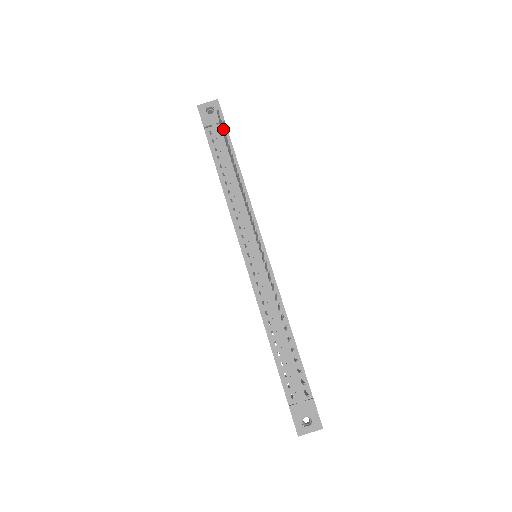
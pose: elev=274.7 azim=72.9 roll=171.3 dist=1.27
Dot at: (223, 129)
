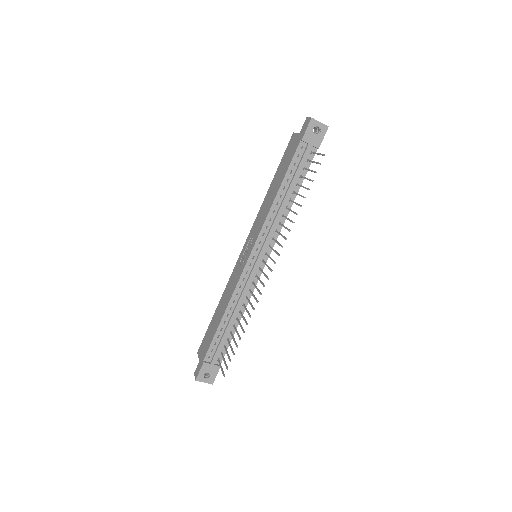
Dot at: (315, 172)
